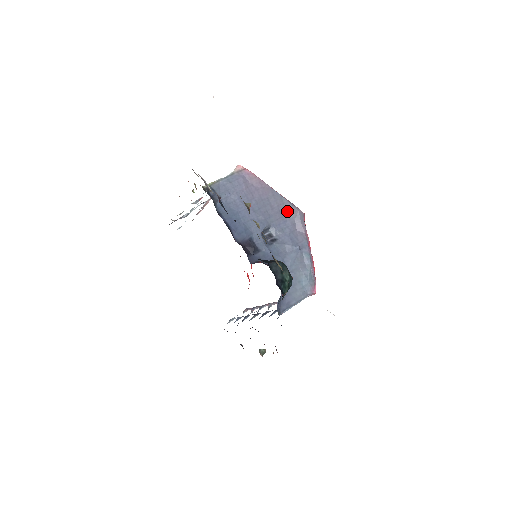
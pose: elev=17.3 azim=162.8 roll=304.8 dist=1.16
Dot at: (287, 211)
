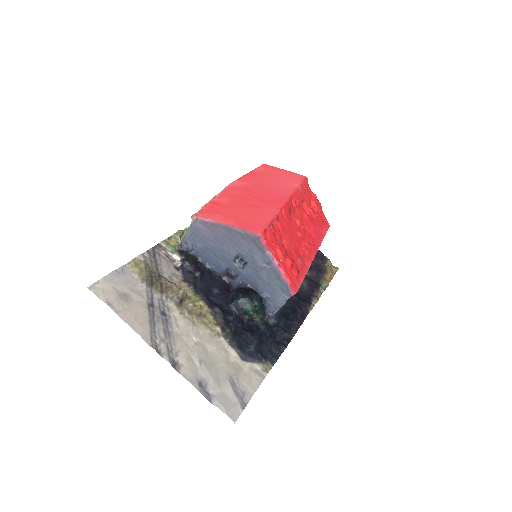
Dot at: (244, 238)
